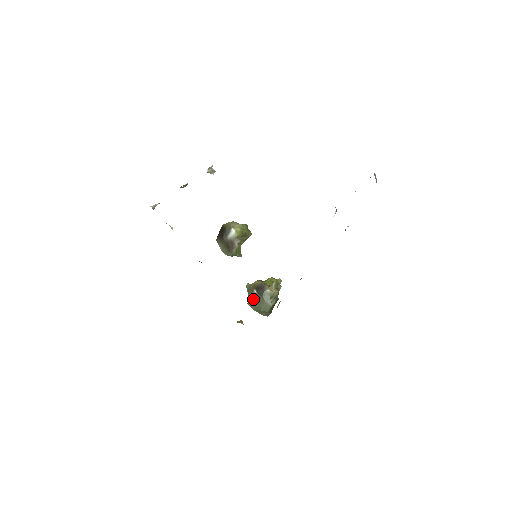
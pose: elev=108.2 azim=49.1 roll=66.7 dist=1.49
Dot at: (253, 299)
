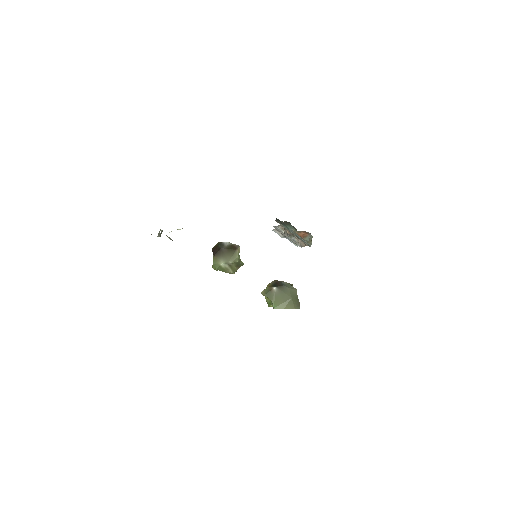
Dot at: (277, 297)
